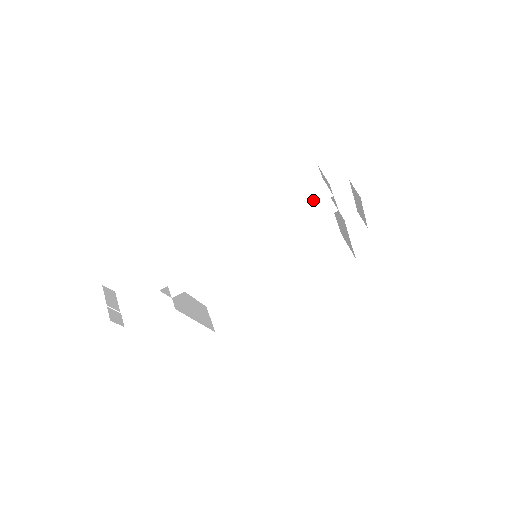
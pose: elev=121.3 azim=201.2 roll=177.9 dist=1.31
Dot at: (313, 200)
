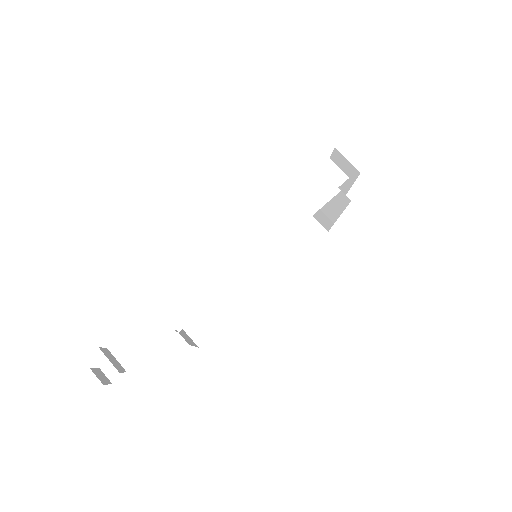
Dot at: (328, 185)
